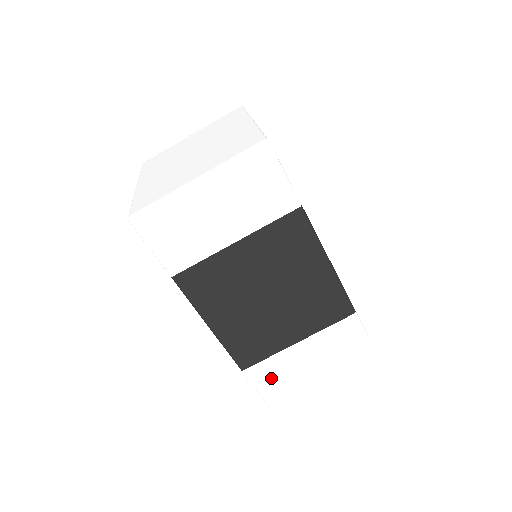
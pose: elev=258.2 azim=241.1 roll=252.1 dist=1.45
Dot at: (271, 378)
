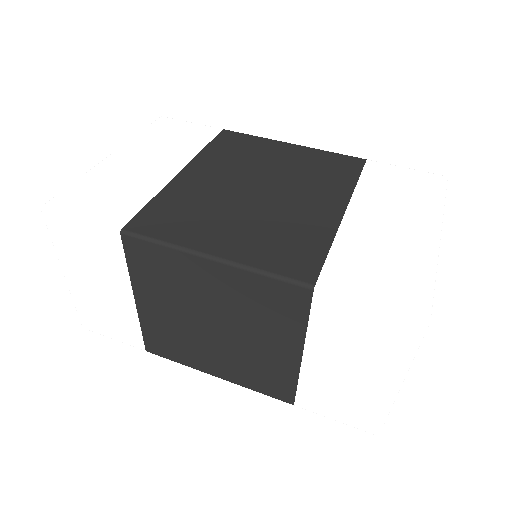
Dot at: (331, 404)
